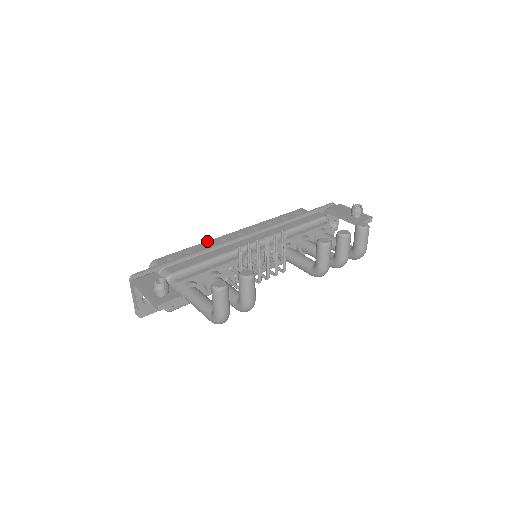
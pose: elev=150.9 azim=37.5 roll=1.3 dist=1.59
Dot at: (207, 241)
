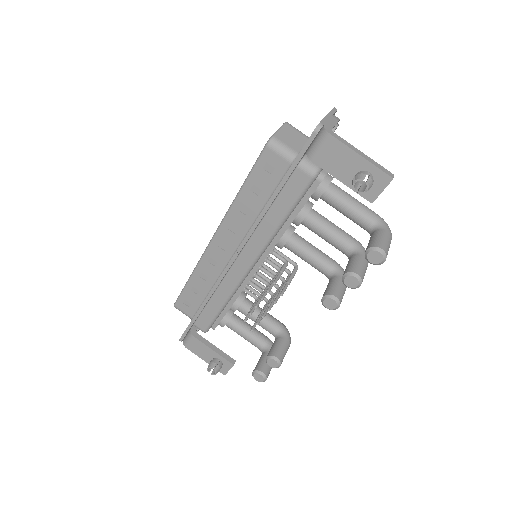
Dot at: (197, 267)
